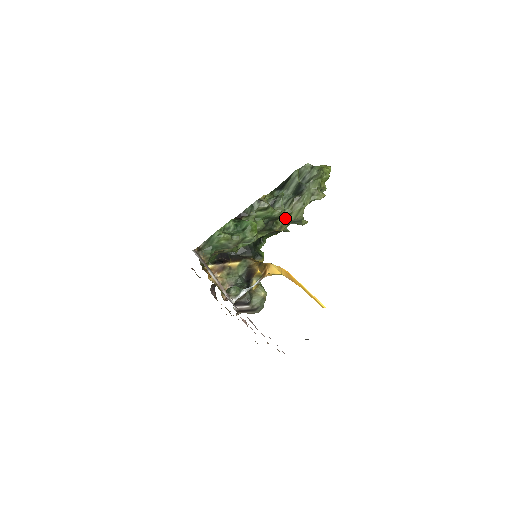
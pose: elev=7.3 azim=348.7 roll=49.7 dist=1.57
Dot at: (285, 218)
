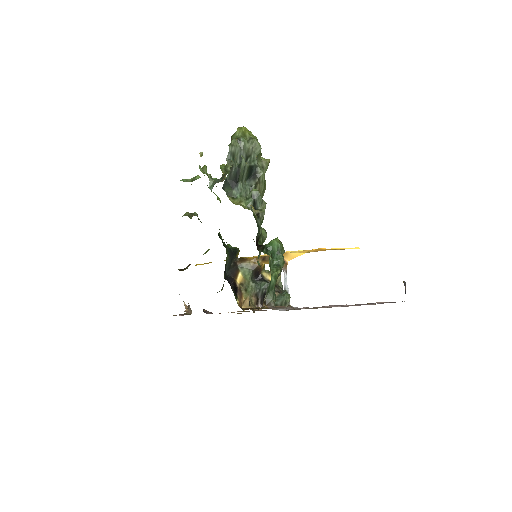
Dot at: occluded
